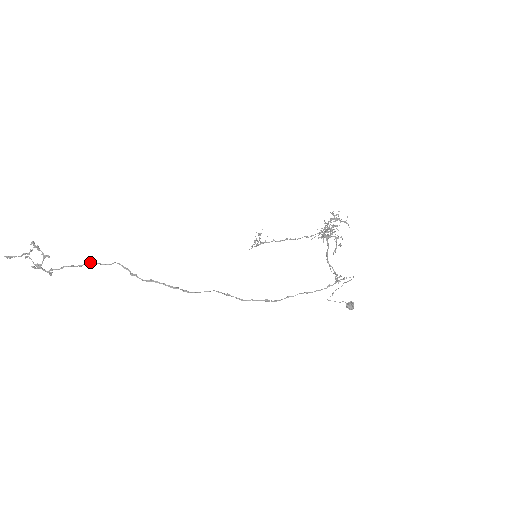
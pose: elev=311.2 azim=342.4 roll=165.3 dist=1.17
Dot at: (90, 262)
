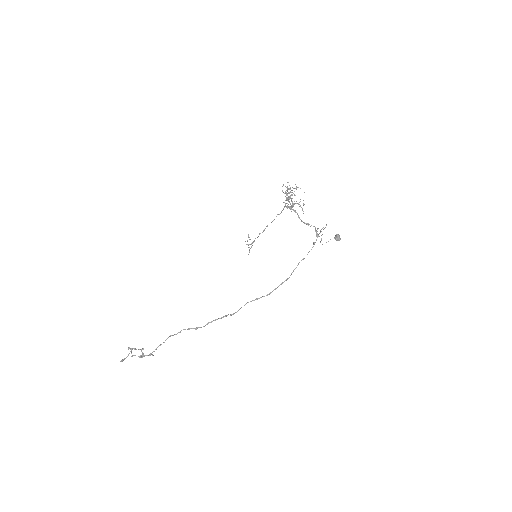
Dot at: (168, 337)
